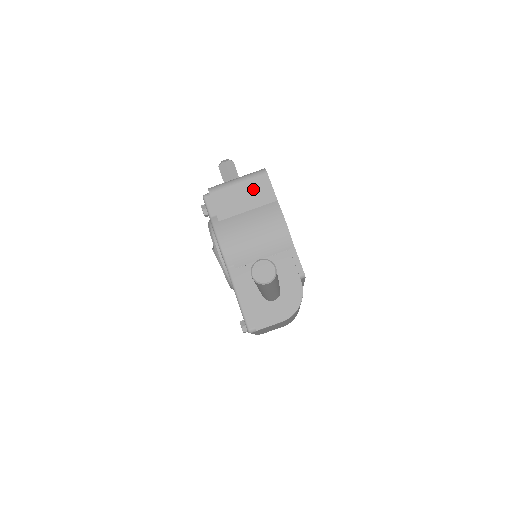
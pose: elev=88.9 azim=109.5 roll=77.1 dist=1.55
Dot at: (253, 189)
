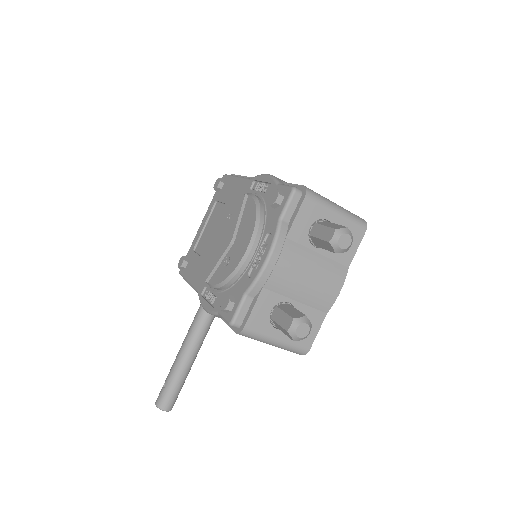
Dot at: occluded
